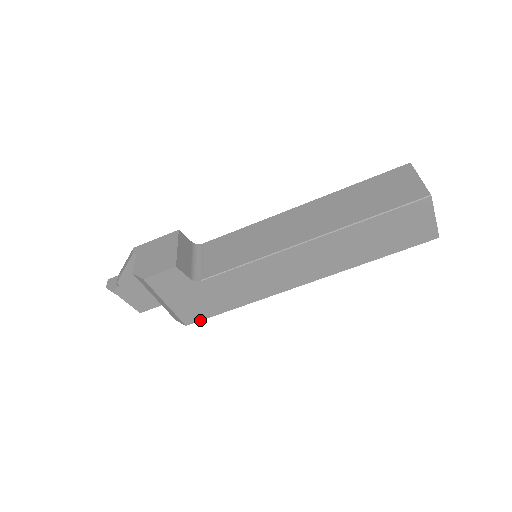
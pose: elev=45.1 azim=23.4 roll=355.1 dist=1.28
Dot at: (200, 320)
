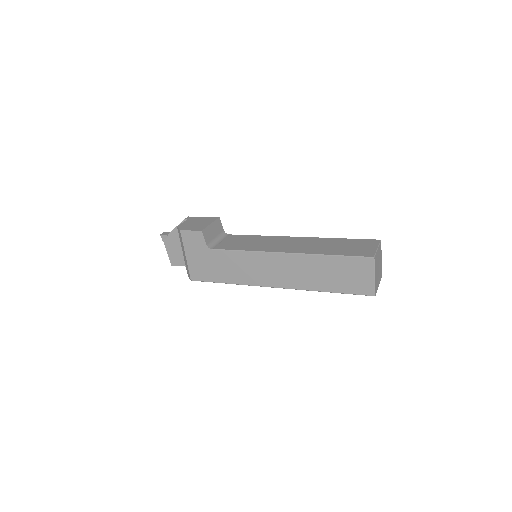
Dot at: (201, 281)
